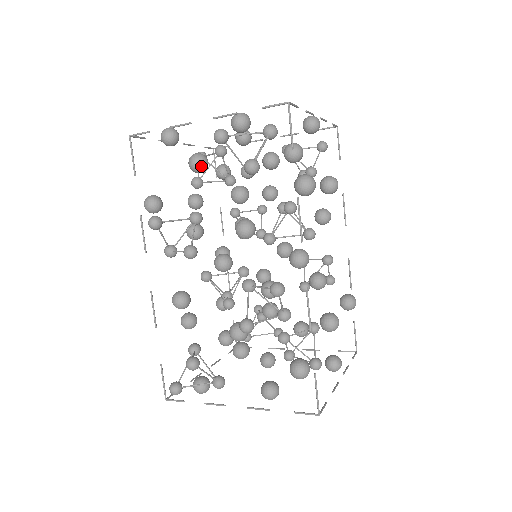
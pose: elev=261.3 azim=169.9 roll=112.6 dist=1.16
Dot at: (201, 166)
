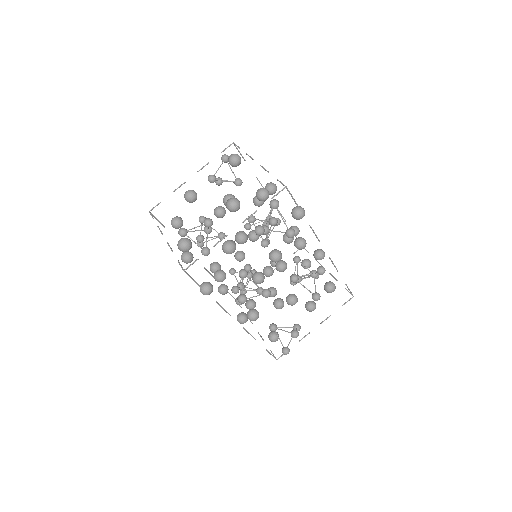
Dot at: occluded
